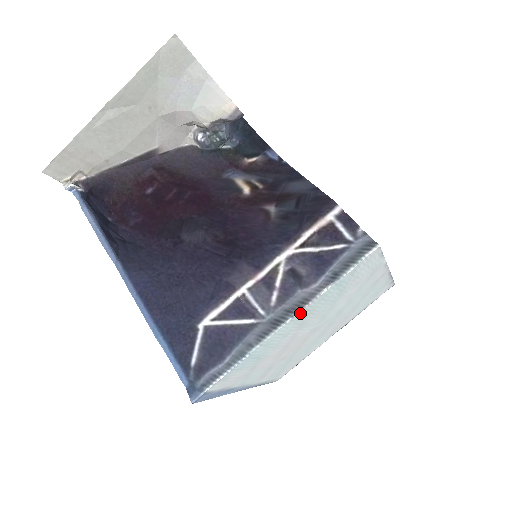
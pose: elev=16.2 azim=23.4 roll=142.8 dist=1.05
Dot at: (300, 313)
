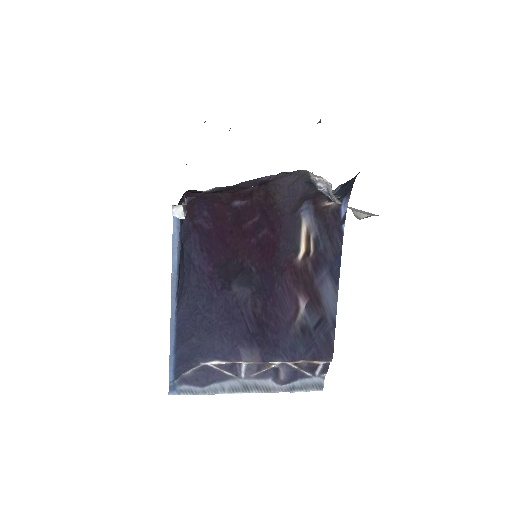
Dot at: (261, 390)
